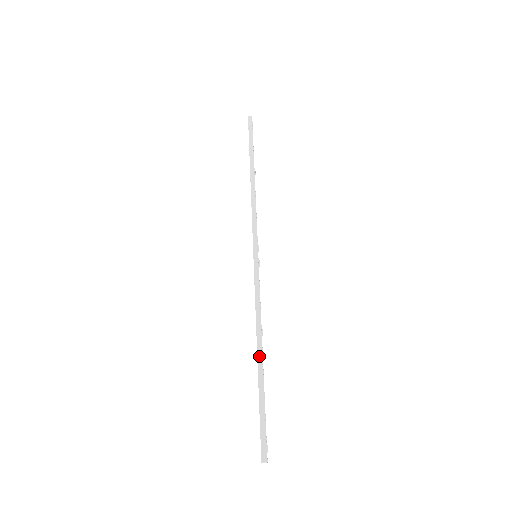
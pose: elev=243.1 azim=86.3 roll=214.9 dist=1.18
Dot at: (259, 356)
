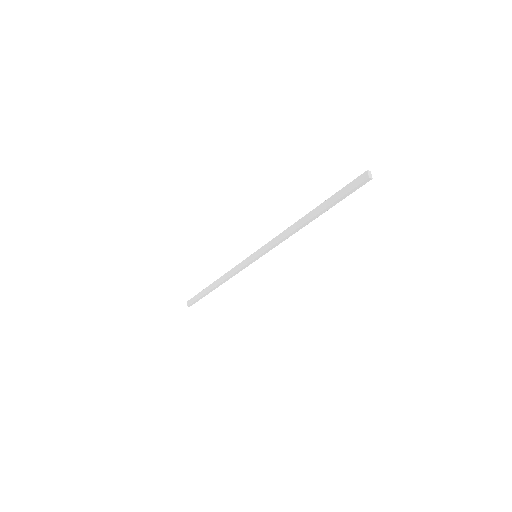
Dot at: (215, 288)
